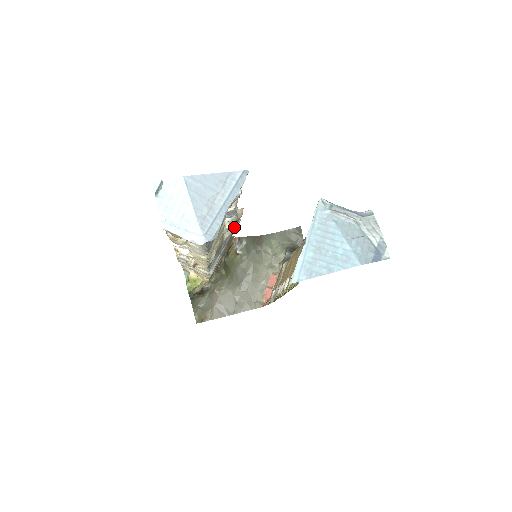
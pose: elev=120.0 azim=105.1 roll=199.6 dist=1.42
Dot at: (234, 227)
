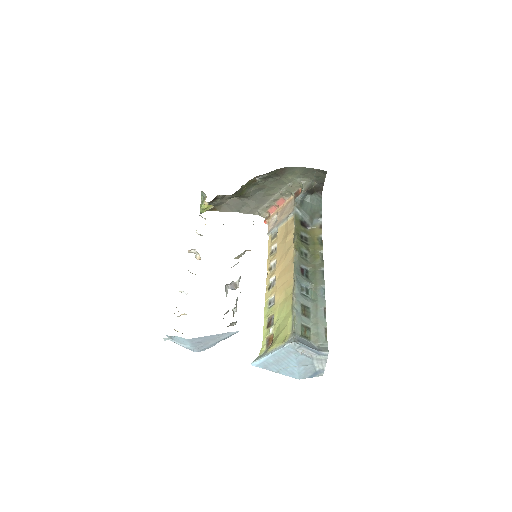
Dot at: occluded
